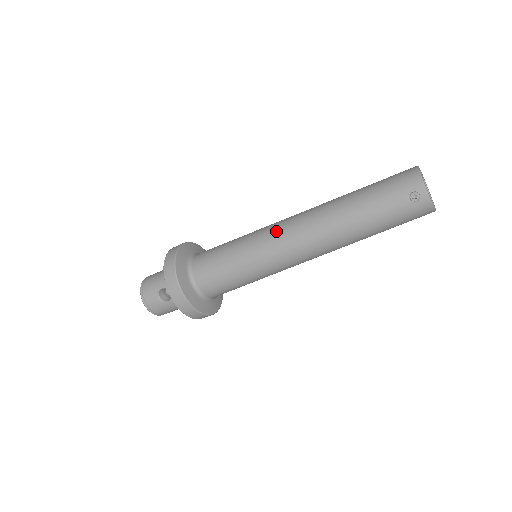
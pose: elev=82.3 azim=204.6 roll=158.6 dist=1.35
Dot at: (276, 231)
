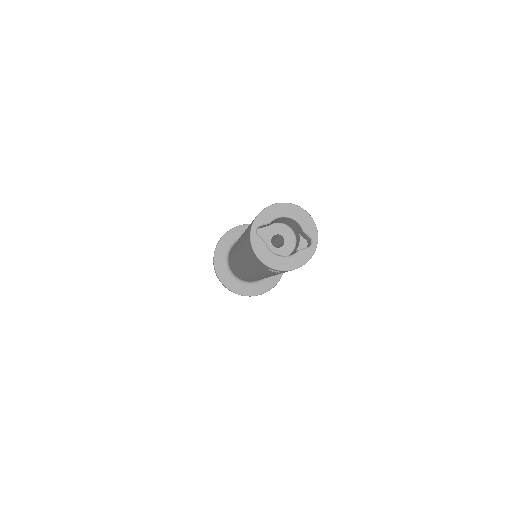
Dot at: (238, 266)
